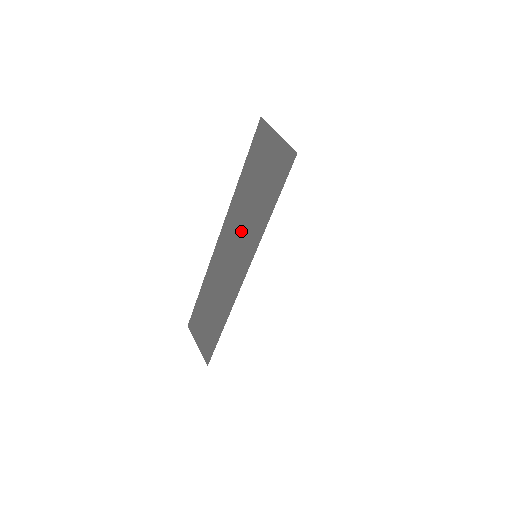
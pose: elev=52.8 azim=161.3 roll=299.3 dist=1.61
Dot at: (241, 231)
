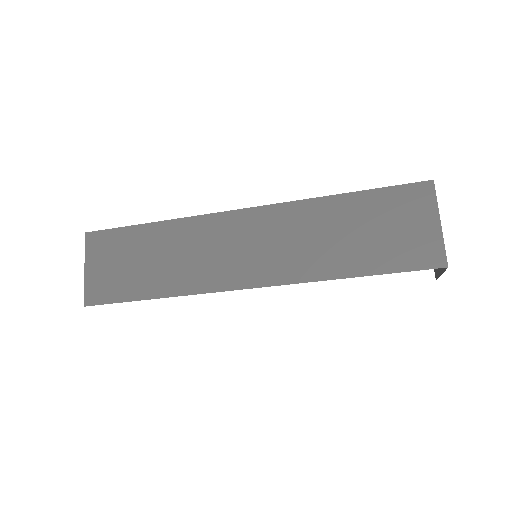
Dot at: (292, 242)
